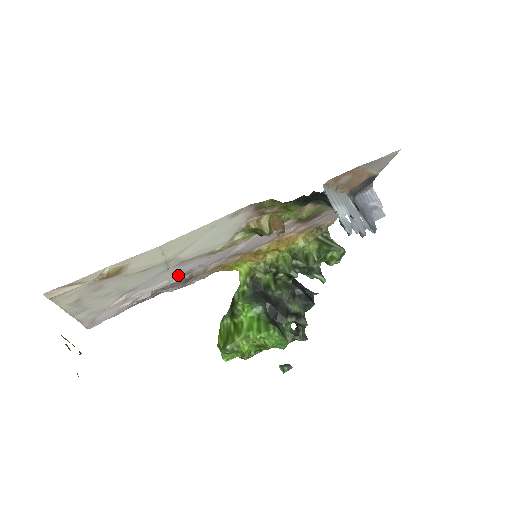
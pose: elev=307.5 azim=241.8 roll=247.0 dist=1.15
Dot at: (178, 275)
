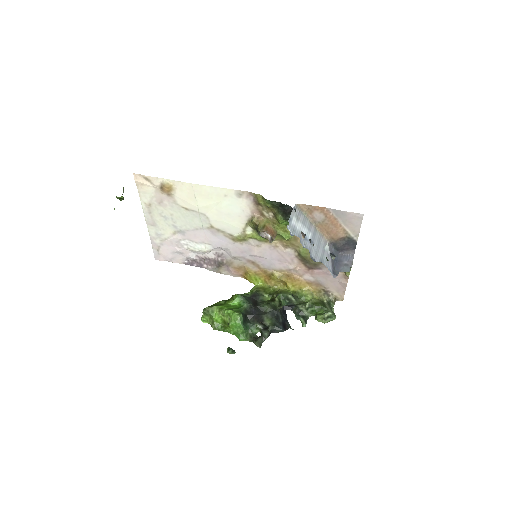
Dot at: (212, 247)
